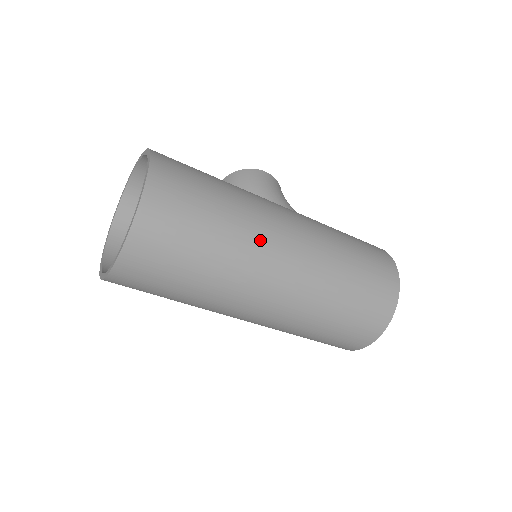
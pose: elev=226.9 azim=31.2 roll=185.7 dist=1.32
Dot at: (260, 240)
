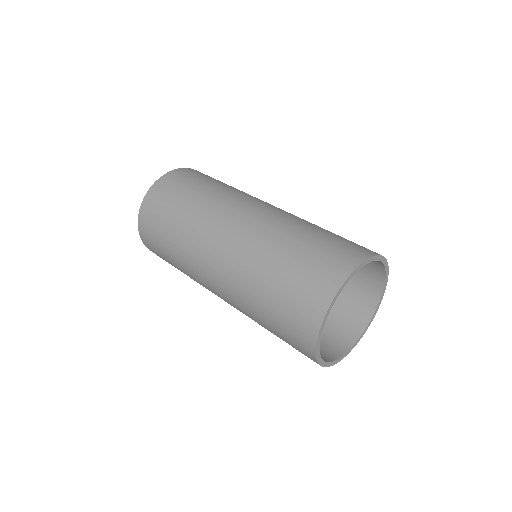
Dot at: (235, 197)
